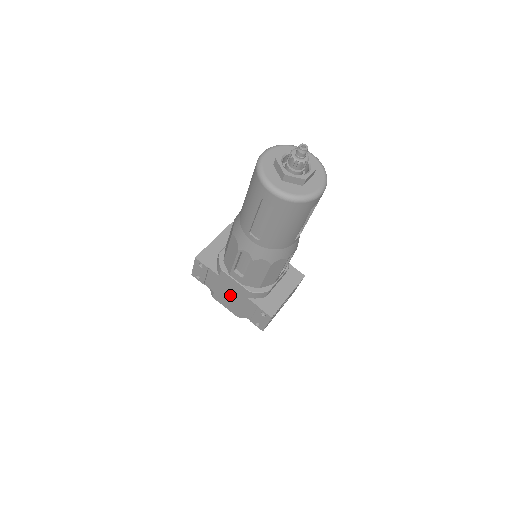
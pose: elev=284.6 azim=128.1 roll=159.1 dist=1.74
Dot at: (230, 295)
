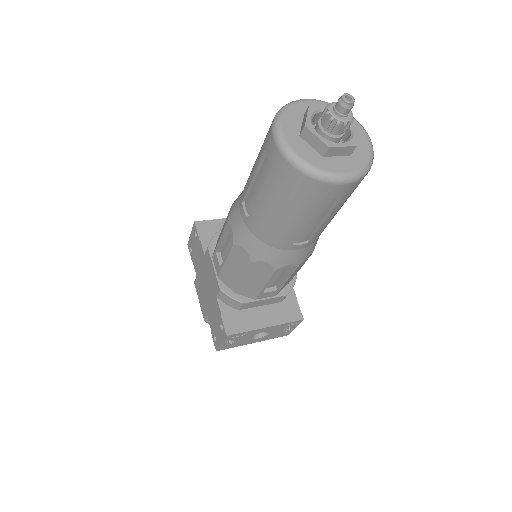
Dot at: (206, 286)
